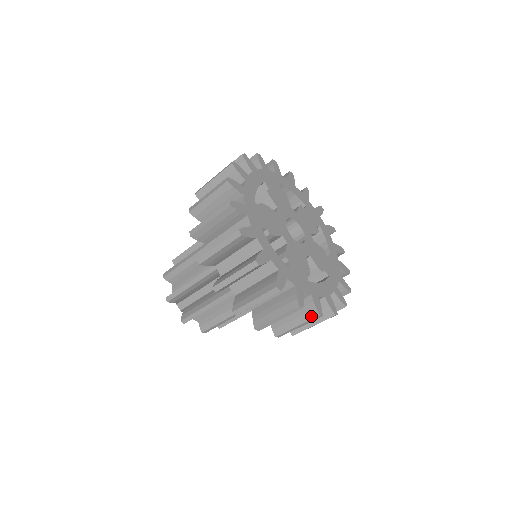
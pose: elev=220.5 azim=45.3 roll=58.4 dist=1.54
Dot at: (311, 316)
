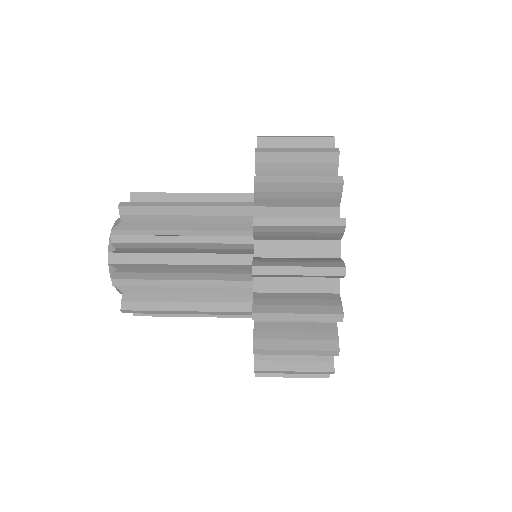
Dot at: occluded
